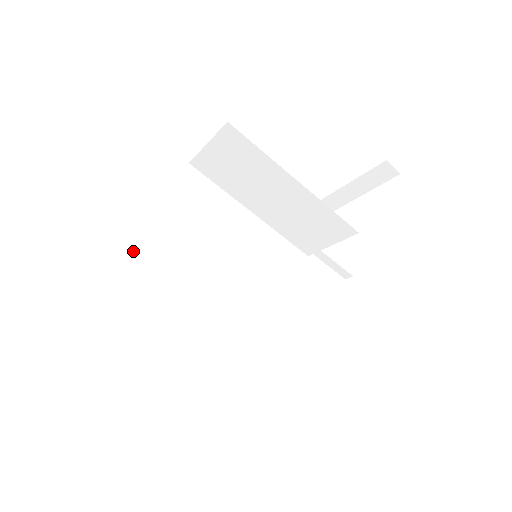
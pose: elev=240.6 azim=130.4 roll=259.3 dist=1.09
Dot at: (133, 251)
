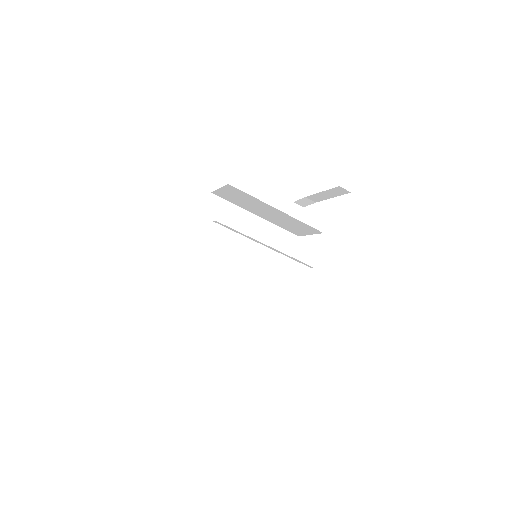
Dot at: (183, 261)
